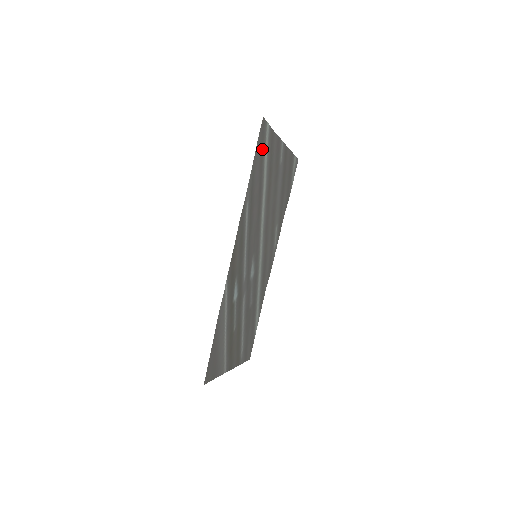
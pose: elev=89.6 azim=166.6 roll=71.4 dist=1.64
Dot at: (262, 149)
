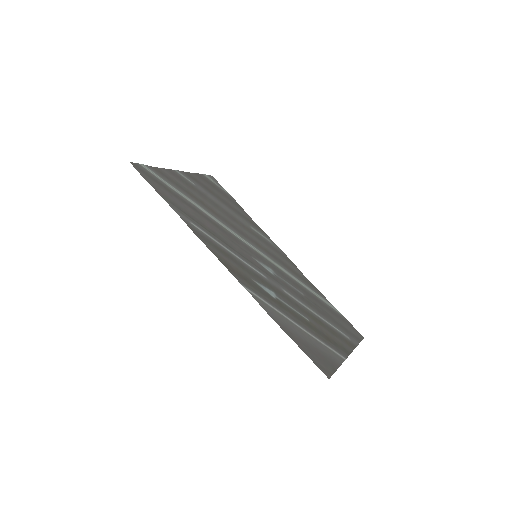
Dot at: (158, 183)
